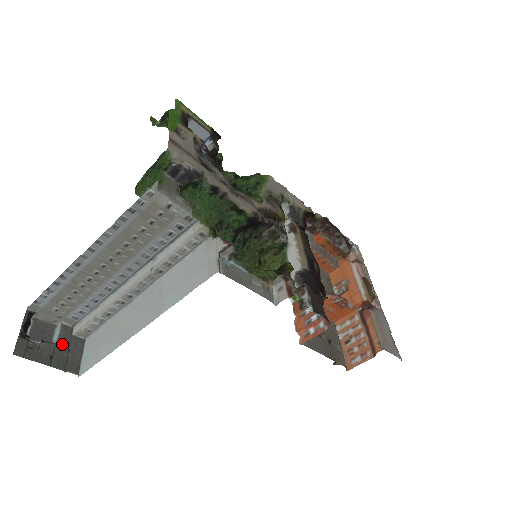
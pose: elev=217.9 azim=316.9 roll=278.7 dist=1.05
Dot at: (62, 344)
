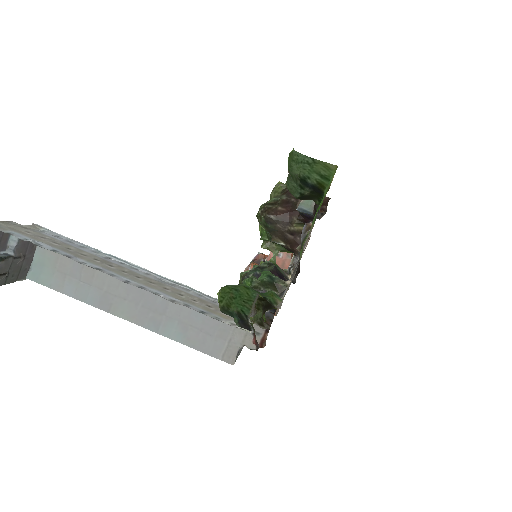
Dot at: (19, 254)
